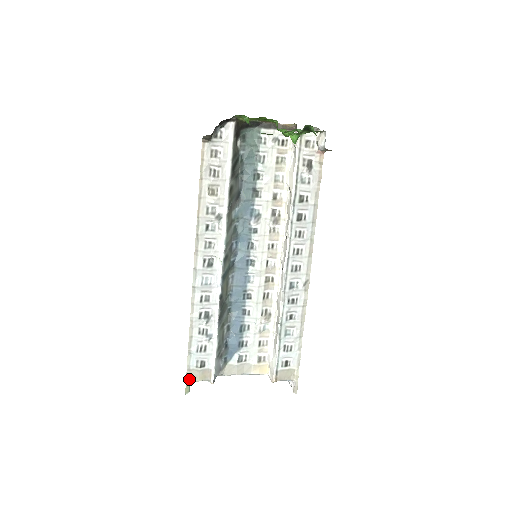
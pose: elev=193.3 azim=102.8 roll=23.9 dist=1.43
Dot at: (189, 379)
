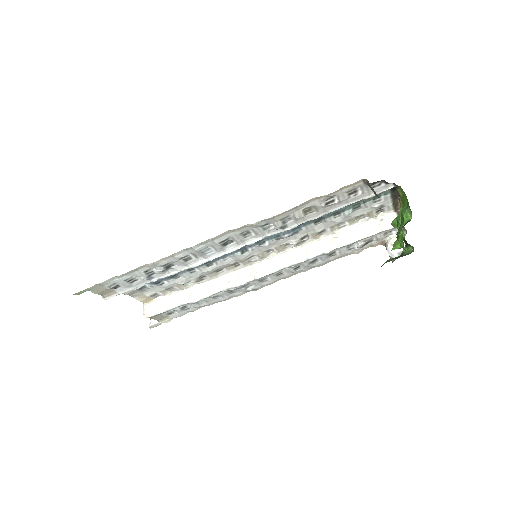
Dot at: (90, 289)
